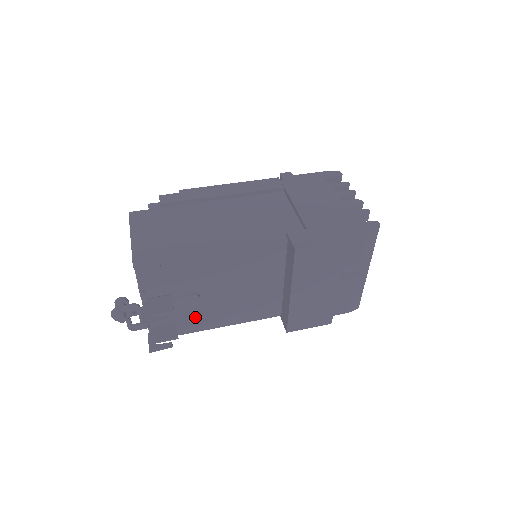
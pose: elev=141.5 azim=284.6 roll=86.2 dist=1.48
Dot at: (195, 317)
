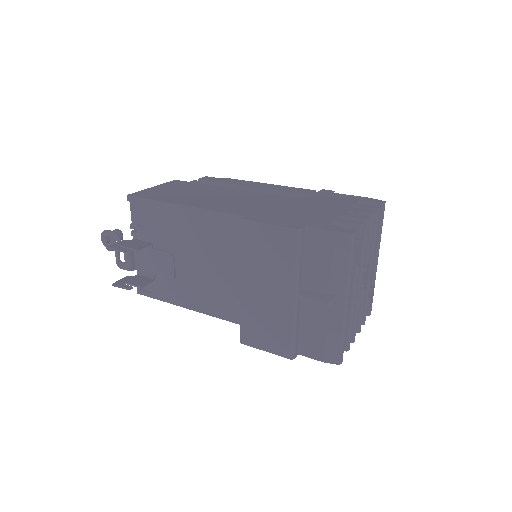
Dot at: (171, 284)
